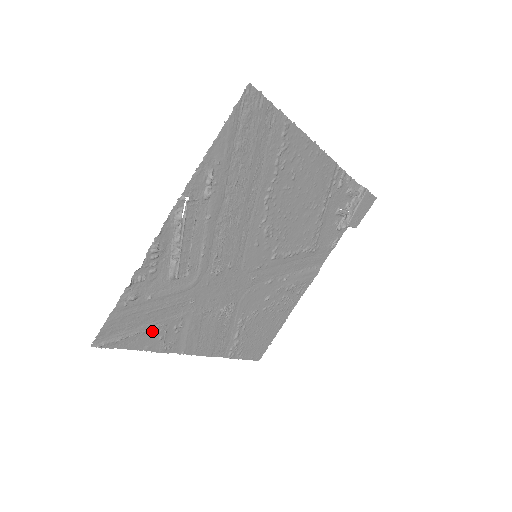
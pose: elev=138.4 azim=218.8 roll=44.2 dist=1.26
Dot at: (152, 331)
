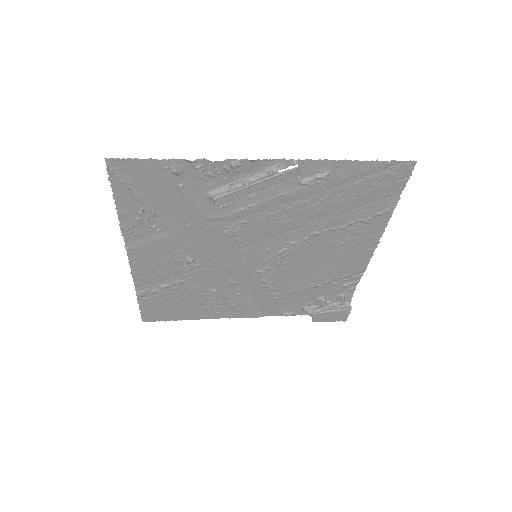
Dot at: (143, 207)
